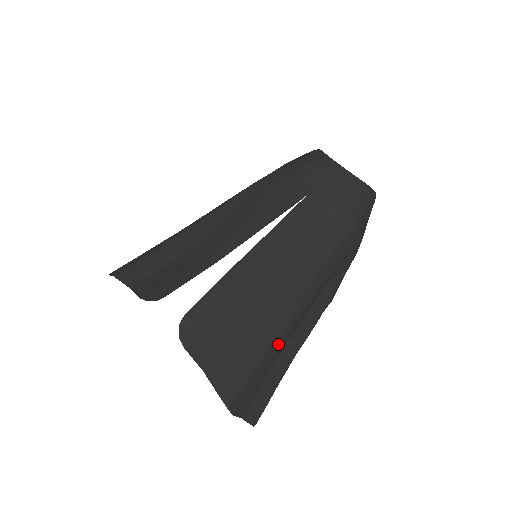
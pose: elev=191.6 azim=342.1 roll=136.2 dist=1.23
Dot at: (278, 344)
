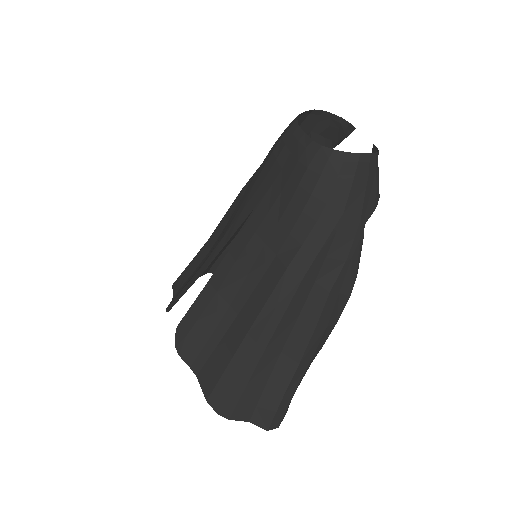
Dot at: (258, 355)
